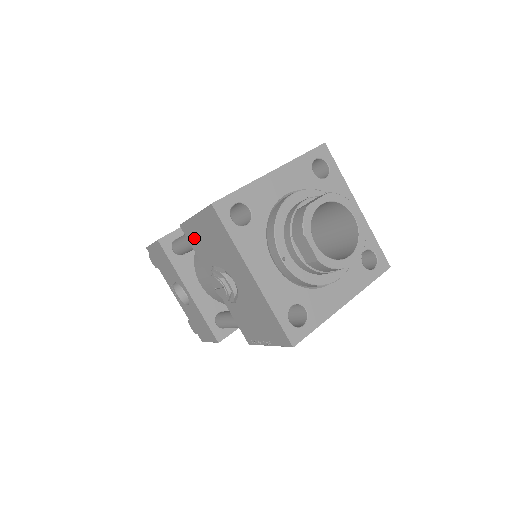
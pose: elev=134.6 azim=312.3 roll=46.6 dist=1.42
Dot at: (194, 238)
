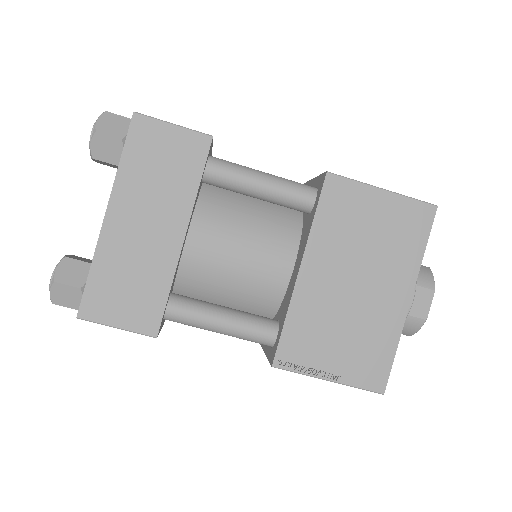
Dot at: occluded
